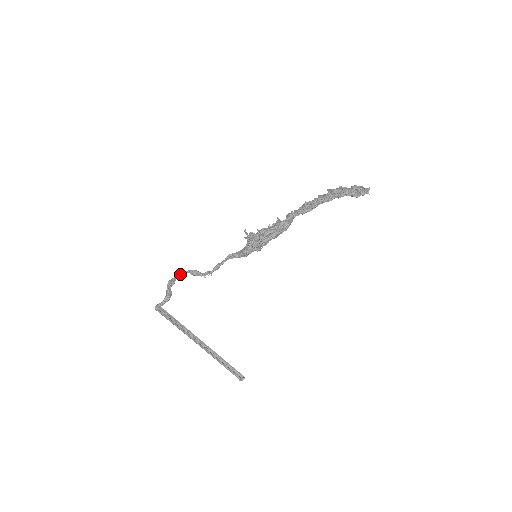
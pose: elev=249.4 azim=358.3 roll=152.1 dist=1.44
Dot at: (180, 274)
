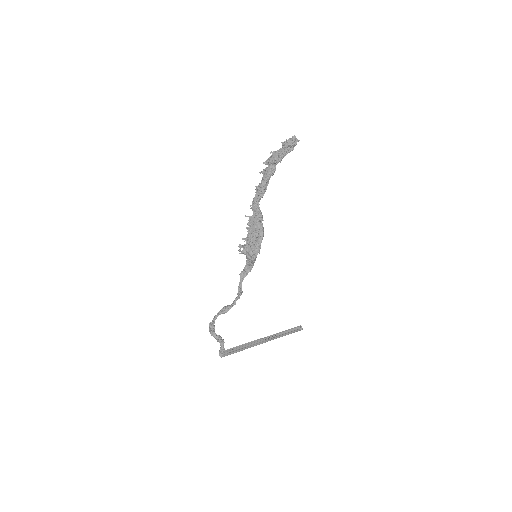
Dot at: (213, 320)
